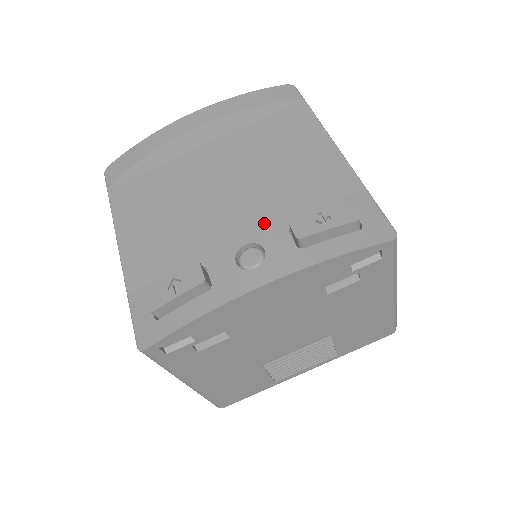
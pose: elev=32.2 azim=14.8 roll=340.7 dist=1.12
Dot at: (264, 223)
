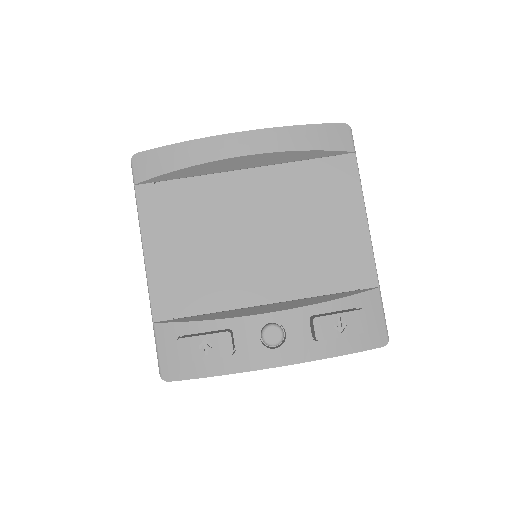
Dot at: (287, 291)
